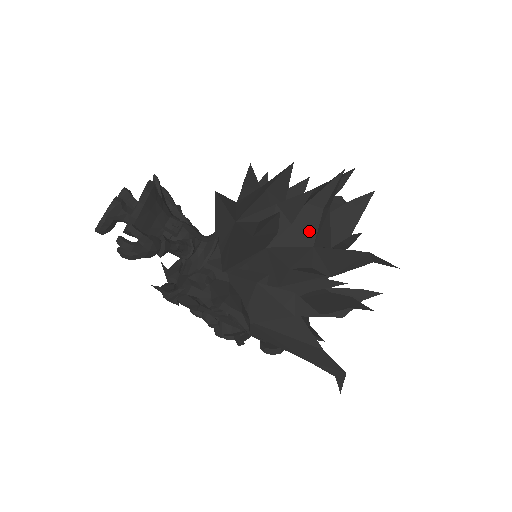
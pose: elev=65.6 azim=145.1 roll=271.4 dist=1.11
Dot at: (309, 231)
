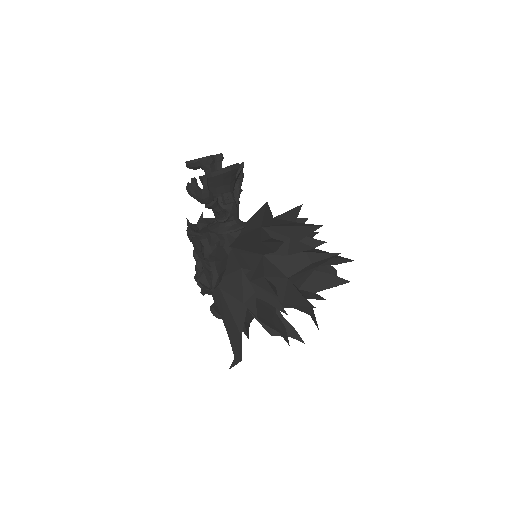
Dot at: (293, 268)
